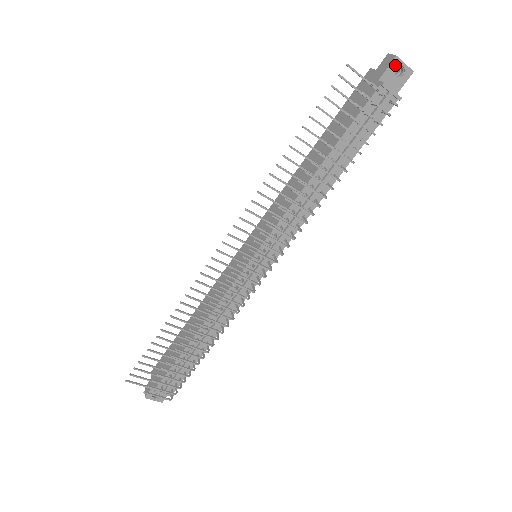
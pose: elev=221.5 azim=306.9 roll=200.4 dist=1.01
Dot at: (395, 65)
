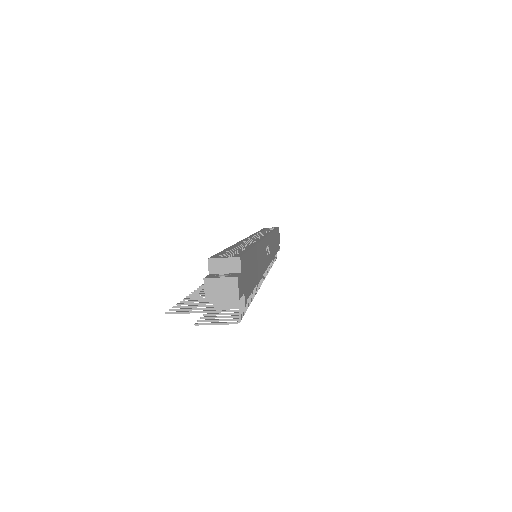
Dot at: (213, 299)
